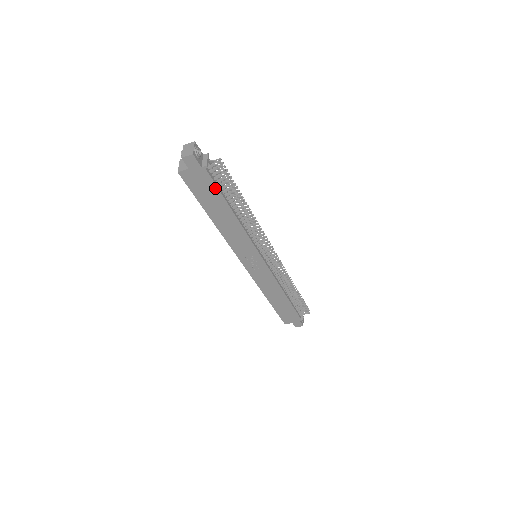
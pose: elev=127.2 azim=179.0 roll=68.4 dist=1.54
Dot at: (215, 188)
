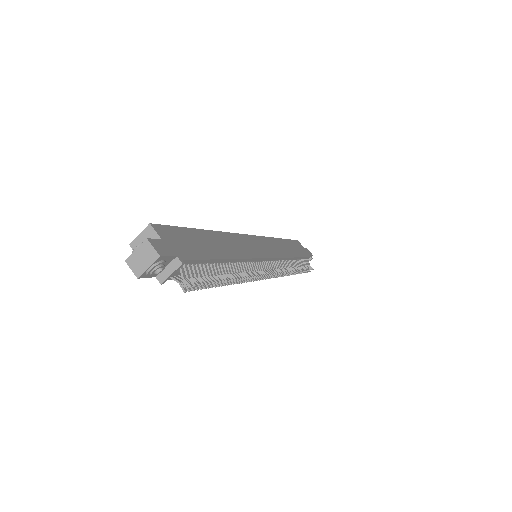
Dot at: occluded
